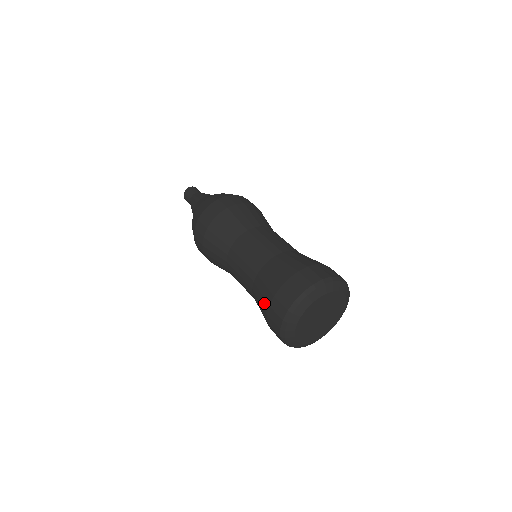
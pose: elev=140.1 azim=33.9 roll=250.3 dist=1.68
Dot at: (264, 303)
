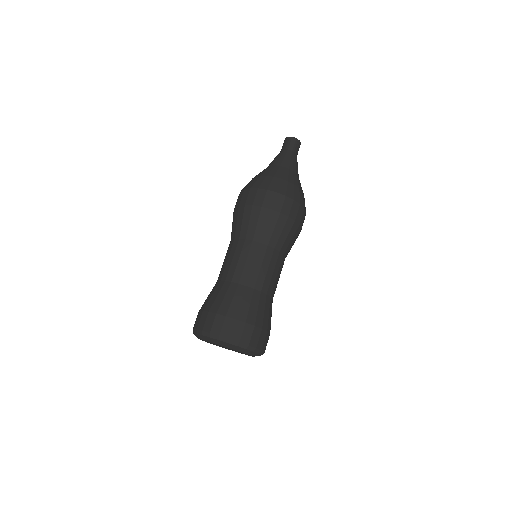
Dot at: (210, 303)
